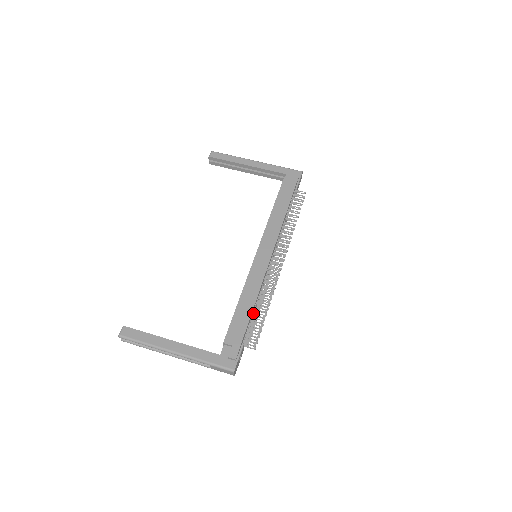
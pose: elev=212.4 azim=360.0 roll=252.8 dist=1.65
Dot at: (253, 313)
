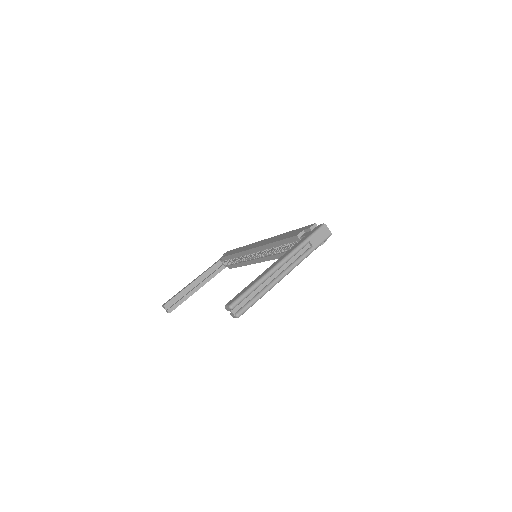
Dot at: occluded
